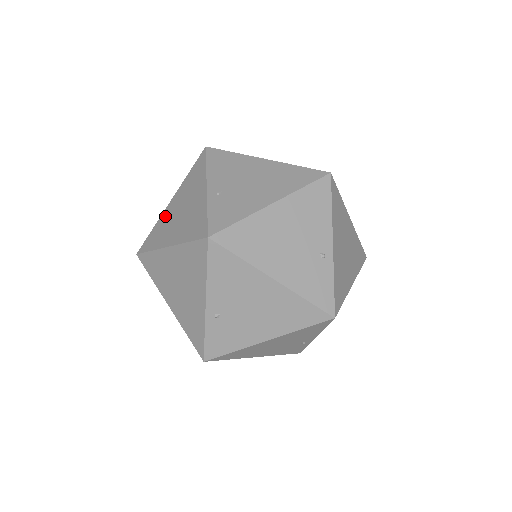
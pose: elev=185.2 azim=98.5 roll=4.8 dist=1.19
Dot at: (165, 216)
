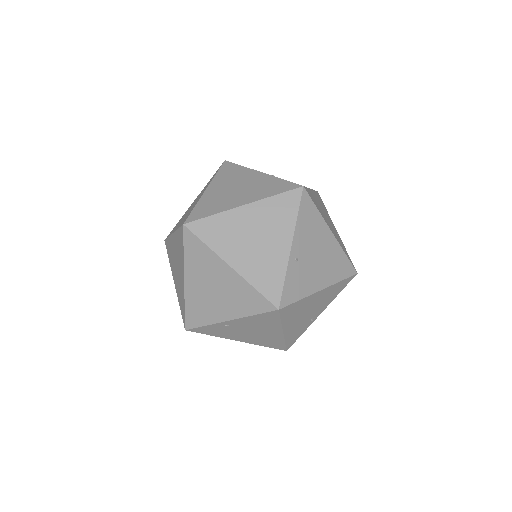
Dot at: (233, 219)
